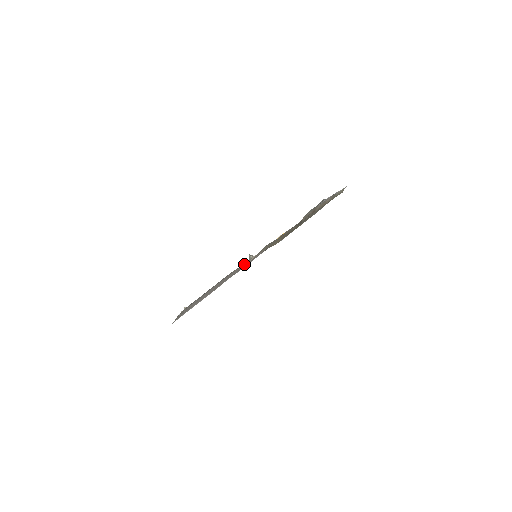
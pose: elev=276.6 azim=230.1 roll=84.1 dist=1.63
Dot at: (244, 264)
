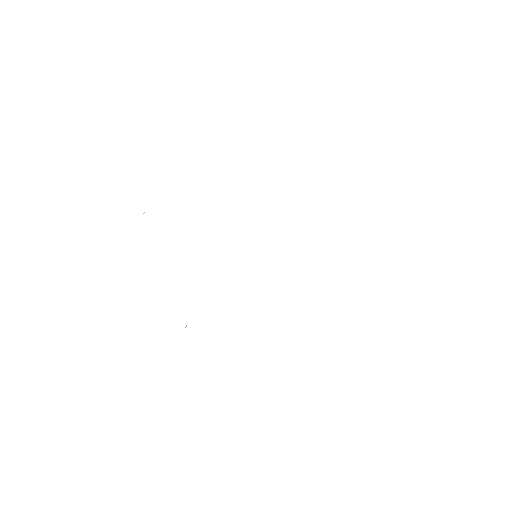
Dot at: occluded
